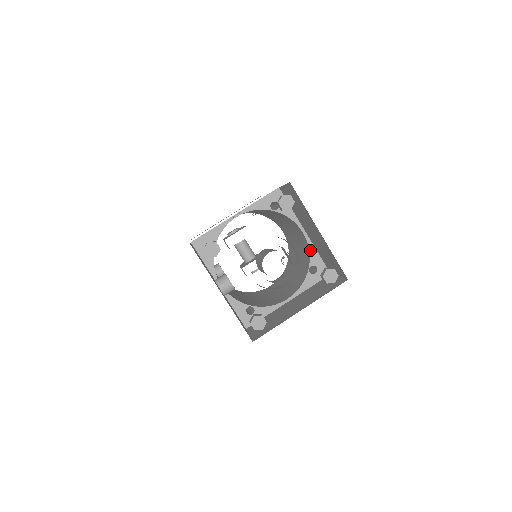
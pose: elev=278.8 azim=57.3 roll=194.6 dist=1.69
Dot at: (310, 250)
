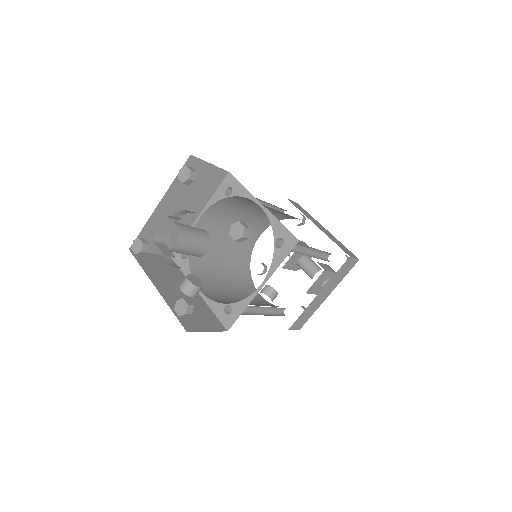
Dot at: (271, 222)
